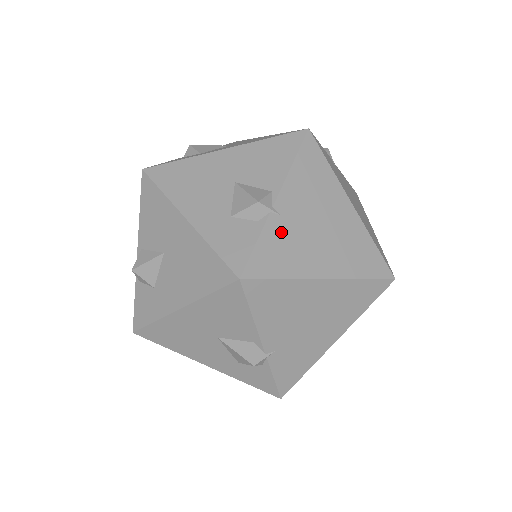
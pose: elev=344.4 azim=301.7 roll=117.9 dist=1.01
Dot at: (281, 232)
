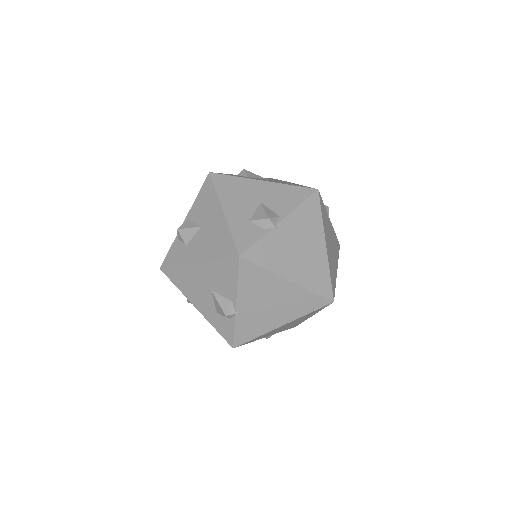
Dot at: (246, 320)
